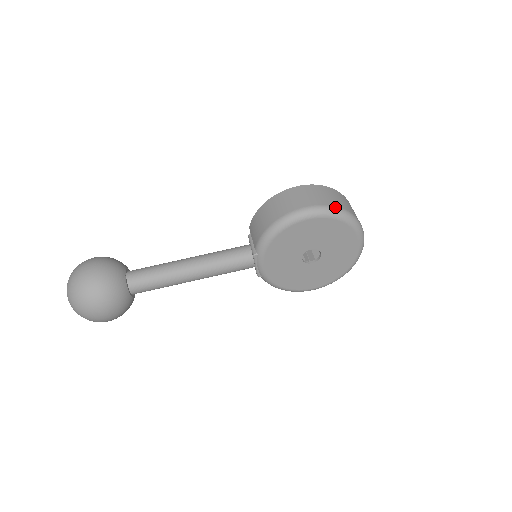
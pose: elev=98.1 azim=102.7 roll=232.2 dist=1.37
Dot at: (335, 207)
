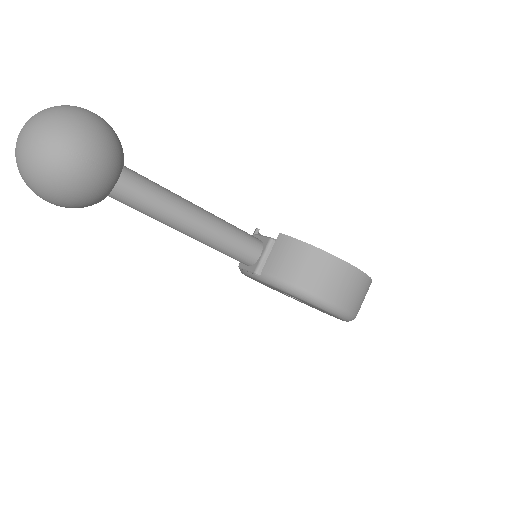
Dot at: (354, 315)
